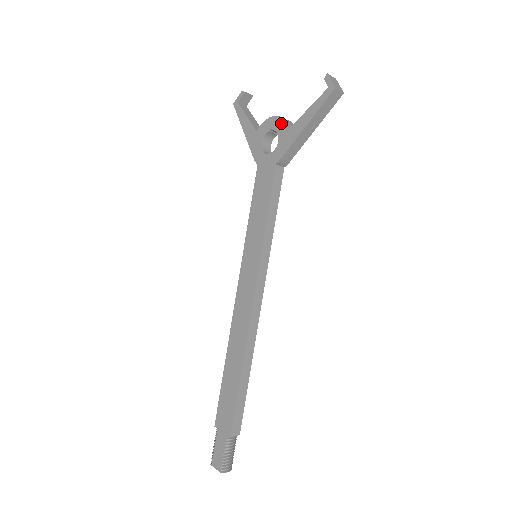
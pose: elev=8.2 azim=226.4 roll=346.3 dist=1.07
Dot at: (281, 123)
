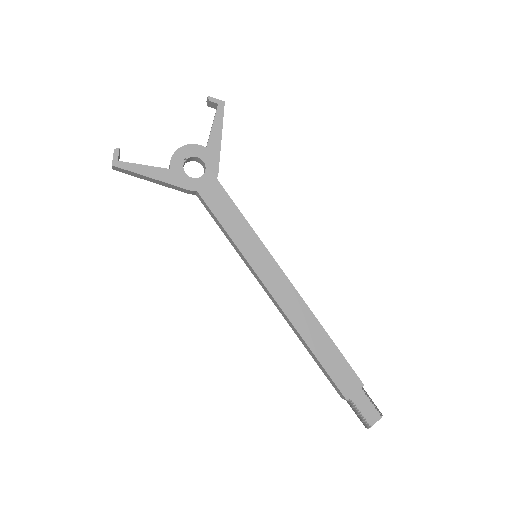
Dot at: (194, 148)
